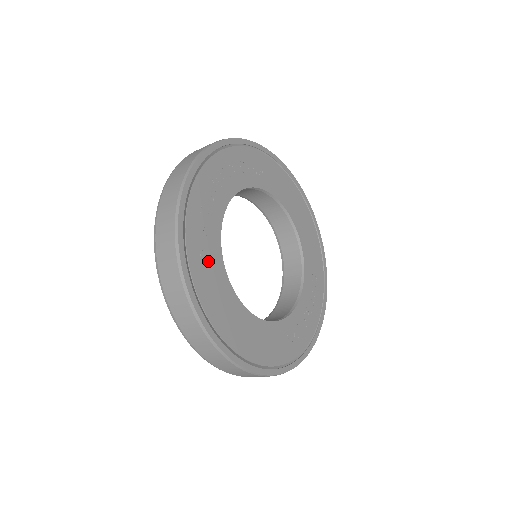
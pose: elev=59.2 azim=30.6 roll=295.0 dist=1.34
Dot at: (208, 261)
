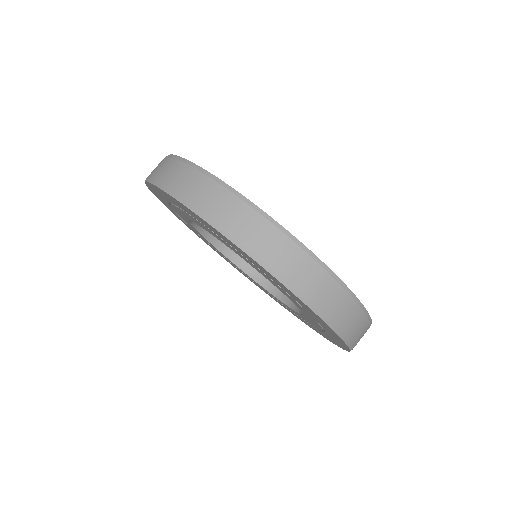
Dot at: occluded
